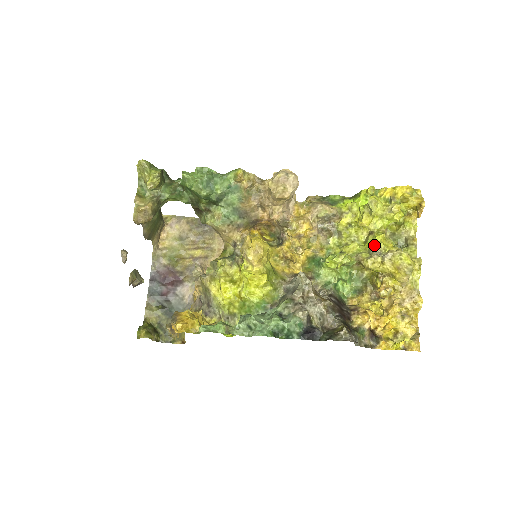
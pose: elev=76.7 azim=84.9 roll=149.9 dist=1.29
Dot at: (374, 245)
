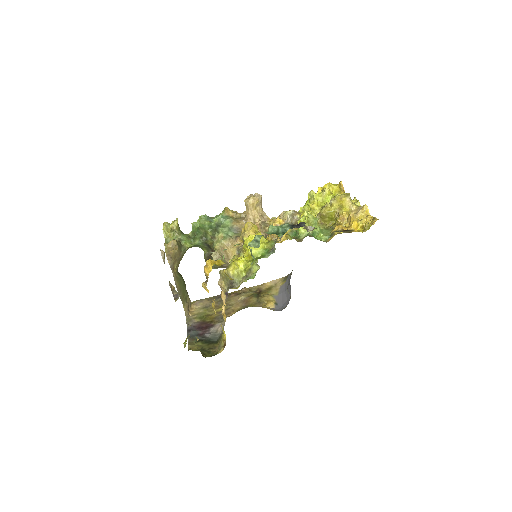
Dot at: occluded
